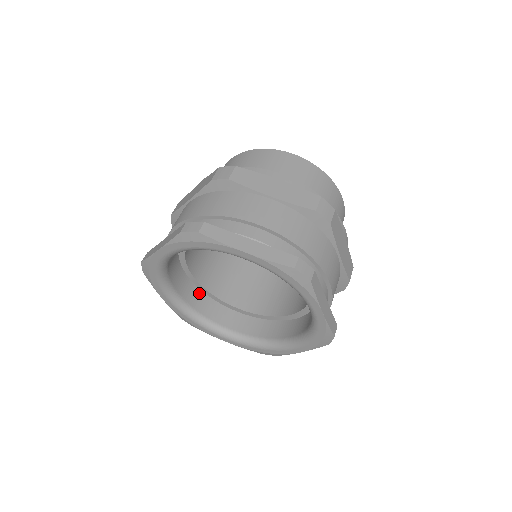
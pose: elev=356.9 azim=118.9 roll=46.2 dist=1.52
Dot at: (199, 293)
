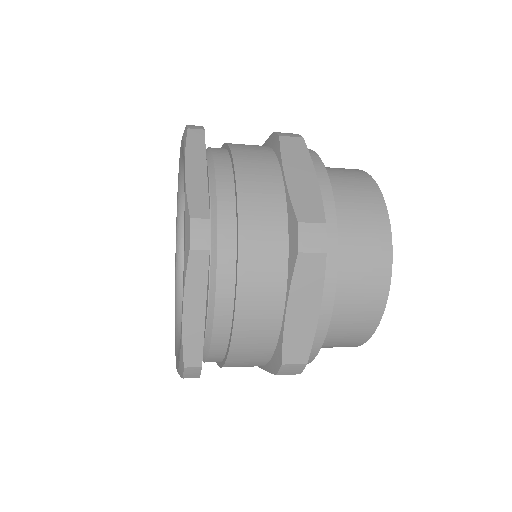
Dot at: occluded
